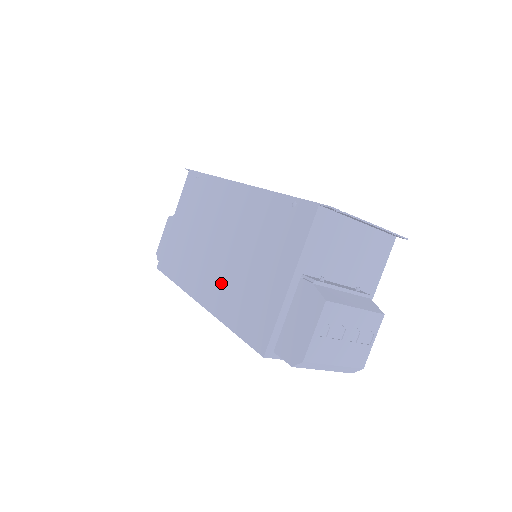
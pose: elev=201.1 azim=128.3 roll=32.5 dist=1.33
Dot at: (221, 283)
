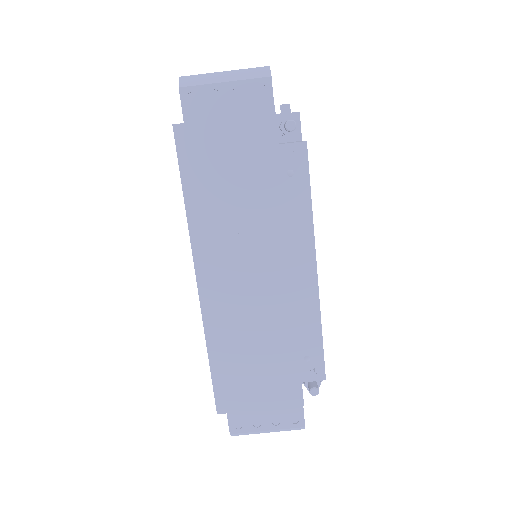
Dot at: occluded
